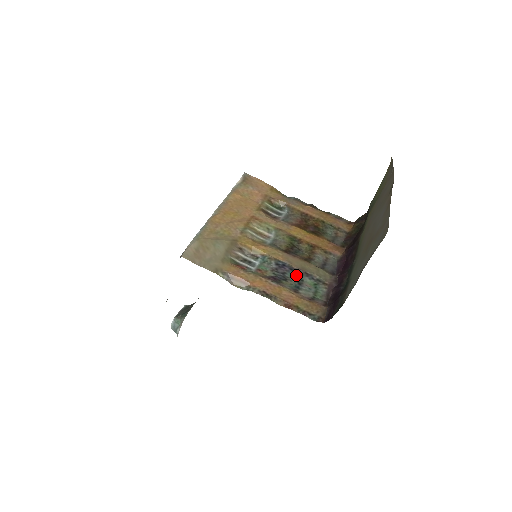
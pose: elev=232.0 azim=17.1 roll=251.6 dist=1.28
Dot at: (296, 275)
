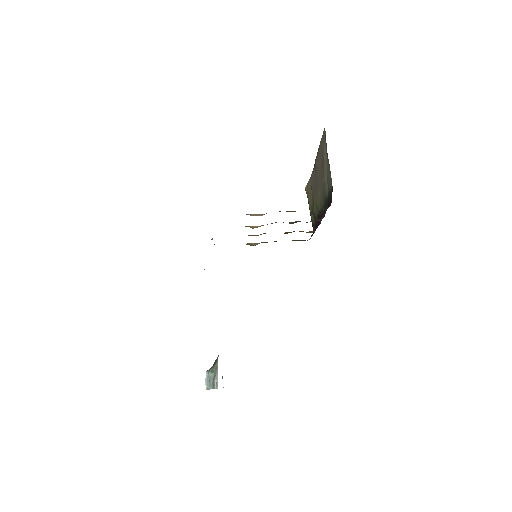
Dot at: (292, 223)
